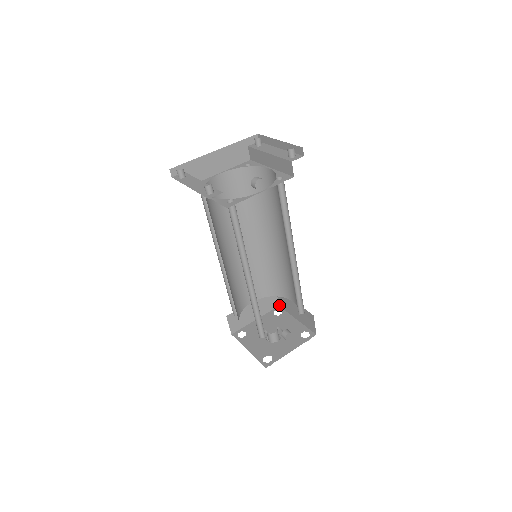
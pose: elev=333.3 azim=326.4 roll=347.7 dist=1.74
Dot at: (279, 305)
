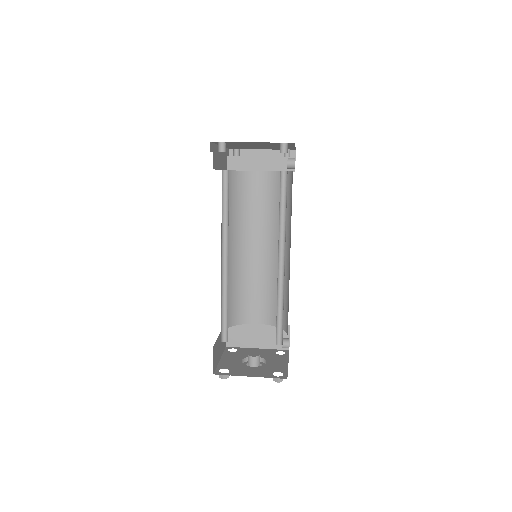
Dot at: (226, 345)
